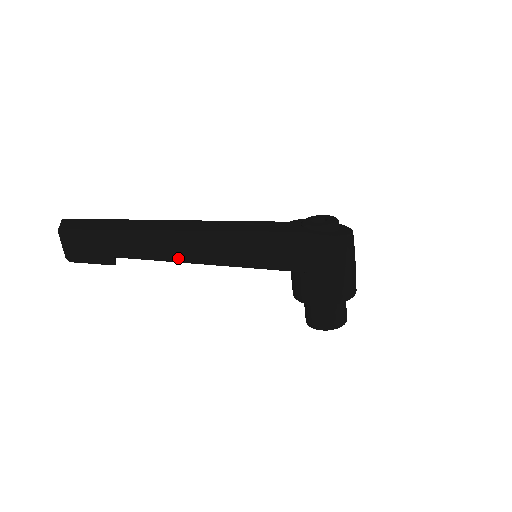
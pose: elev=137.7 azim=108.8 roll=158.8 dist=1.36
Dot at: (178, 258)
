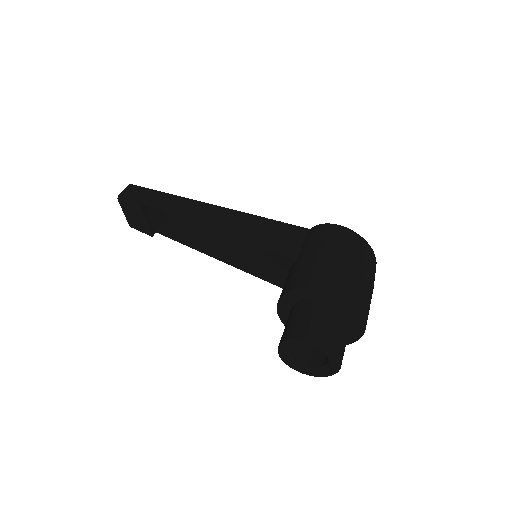
Dot at: (185, 215)
